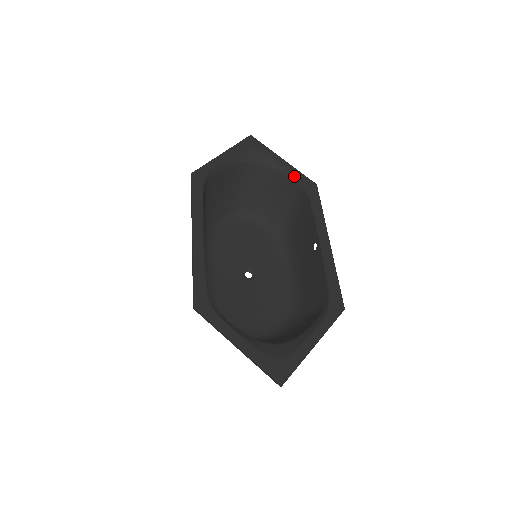
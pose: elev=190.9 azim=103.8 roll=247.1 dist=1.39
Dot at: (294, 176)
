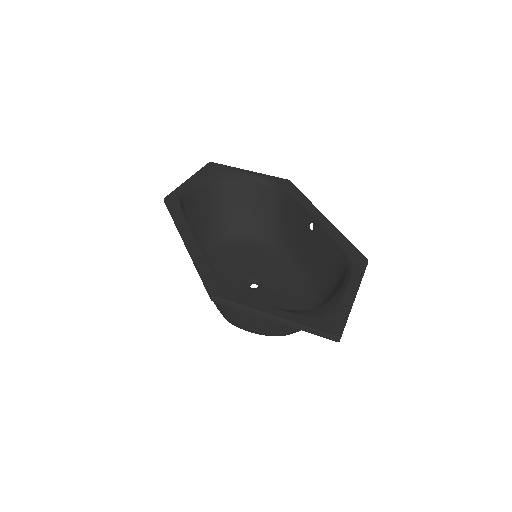
Dot at: (265, 180)
